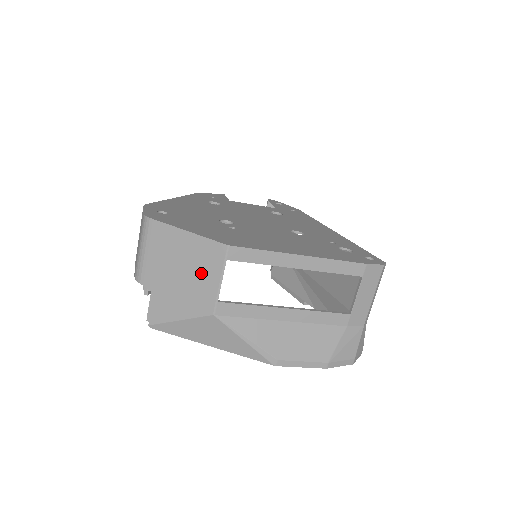
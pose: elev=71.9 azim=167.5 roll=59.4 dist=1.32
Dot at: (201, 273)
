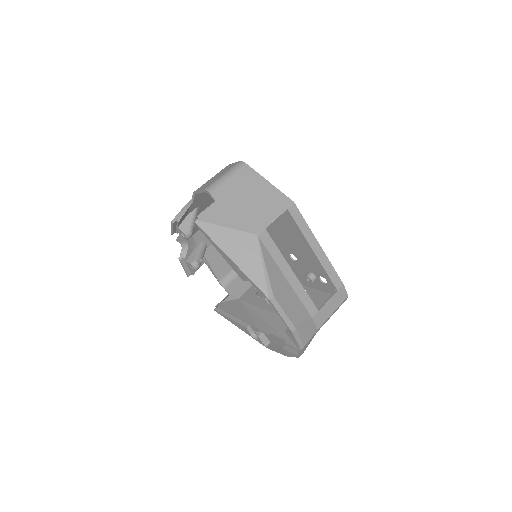
Dot at: (264, 207)
